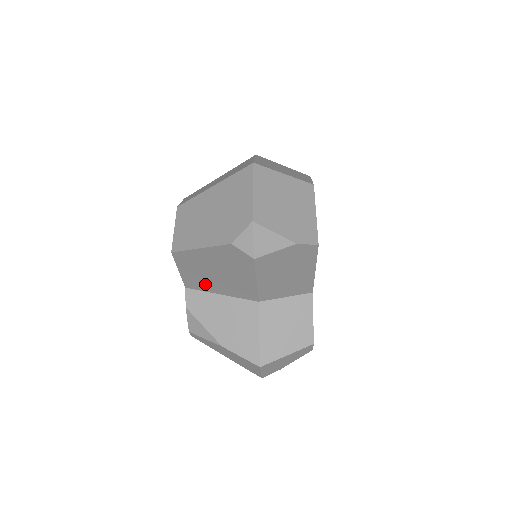
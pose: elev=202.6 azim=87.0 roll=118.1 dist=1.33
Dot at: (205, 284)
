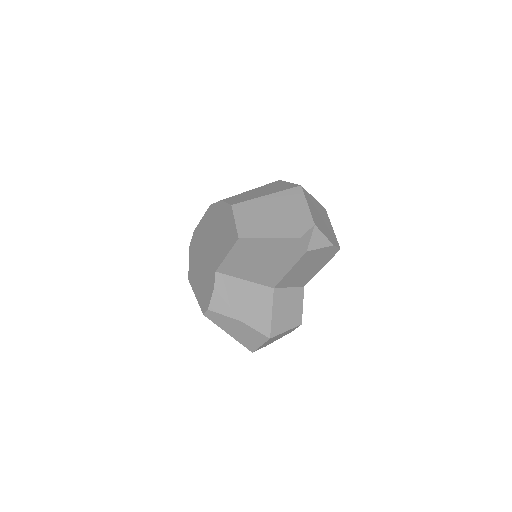
Dot at: (240, 269)
